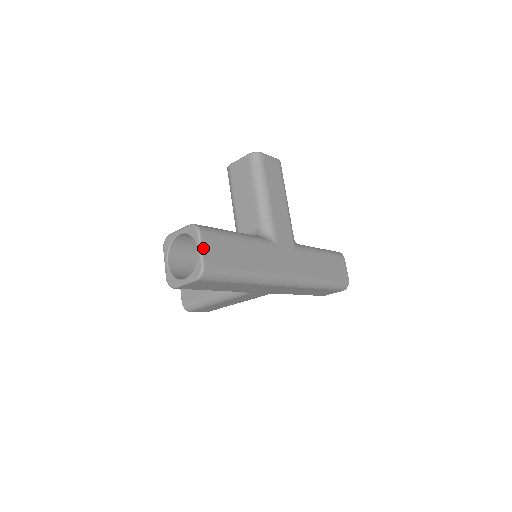
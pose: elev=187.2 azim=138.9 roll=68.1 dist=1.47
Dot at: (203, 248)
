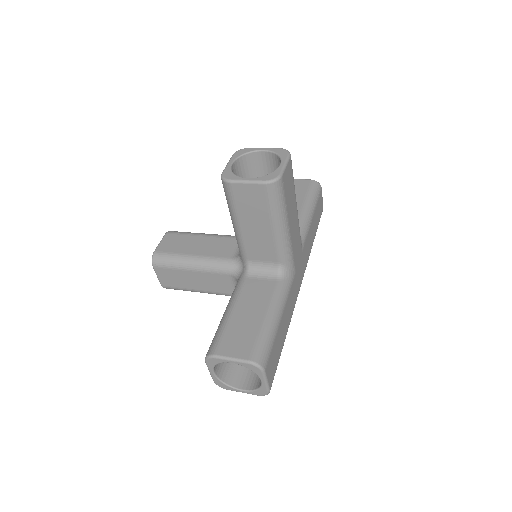
Dot at: (268, 379)
